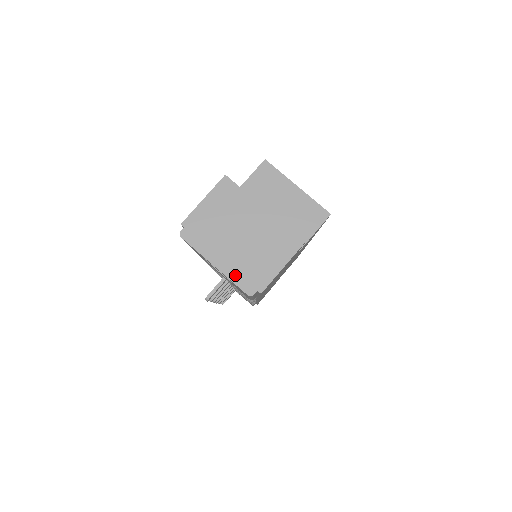
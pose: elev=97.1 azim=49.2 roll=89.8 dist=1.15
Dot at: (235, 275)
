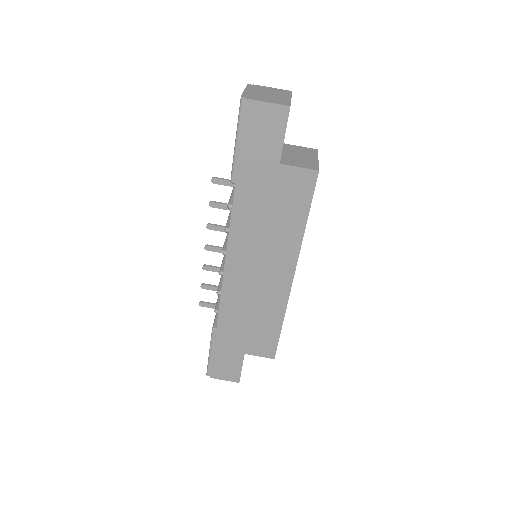
Dot at: (247, 94)
